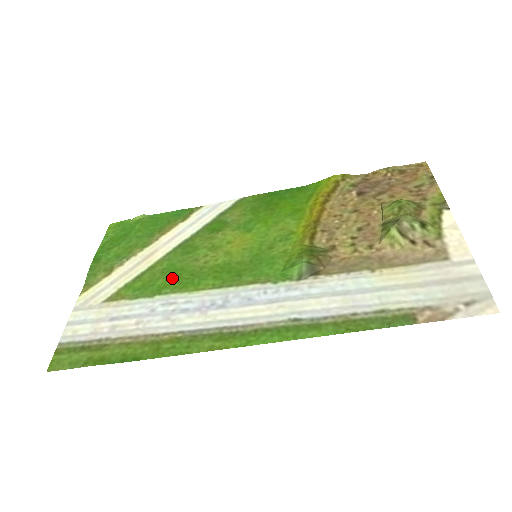
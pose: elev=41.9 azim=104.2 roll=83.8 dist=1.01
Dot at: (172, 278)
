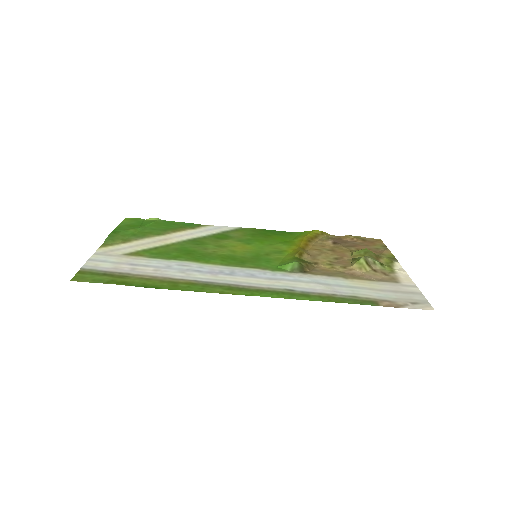
Dot at: (186, 253)
